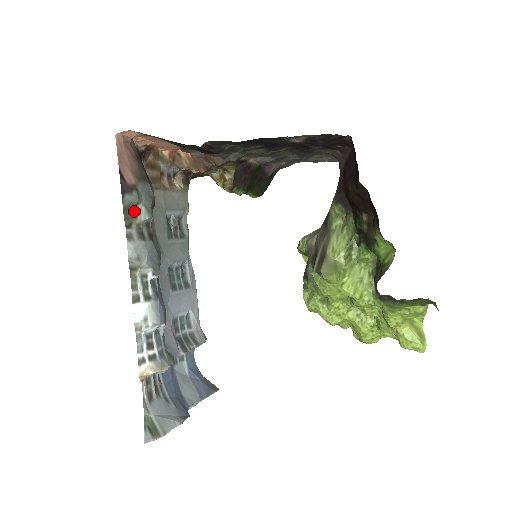
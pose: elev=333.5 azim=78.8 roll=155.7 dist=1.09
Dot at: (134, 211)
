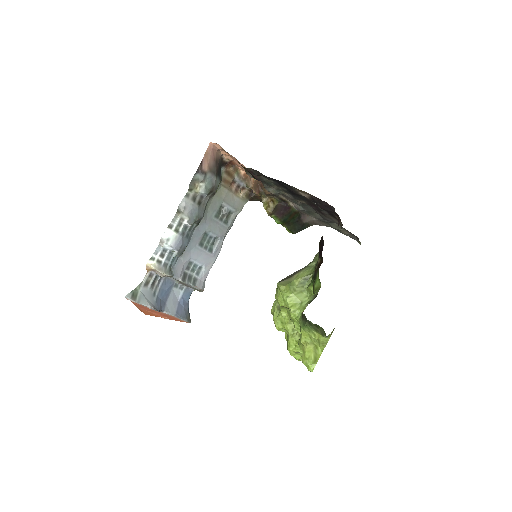
Dot at: (197, 184)
